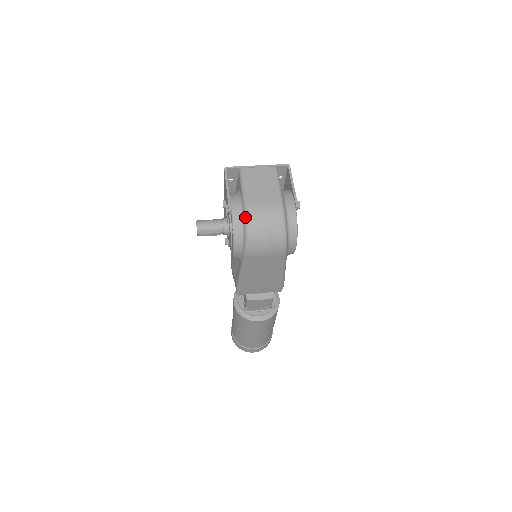
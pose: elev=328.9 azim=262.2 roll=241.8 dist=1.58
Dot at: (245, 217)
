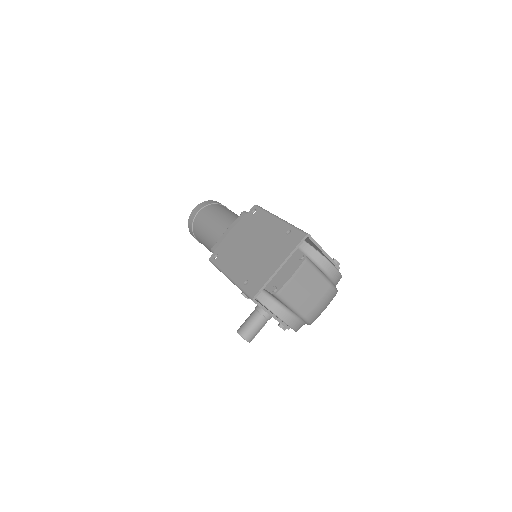
Dot at: (308, 323)
